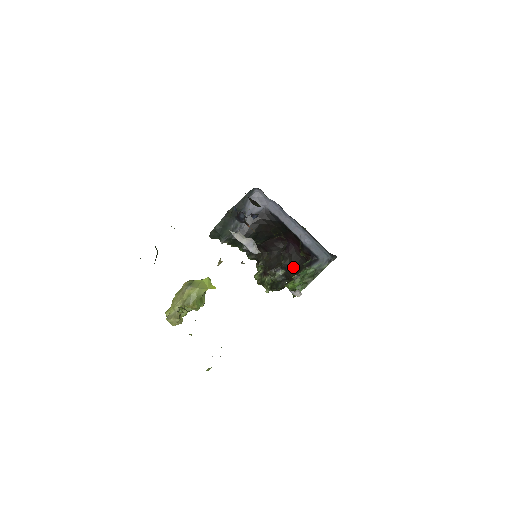
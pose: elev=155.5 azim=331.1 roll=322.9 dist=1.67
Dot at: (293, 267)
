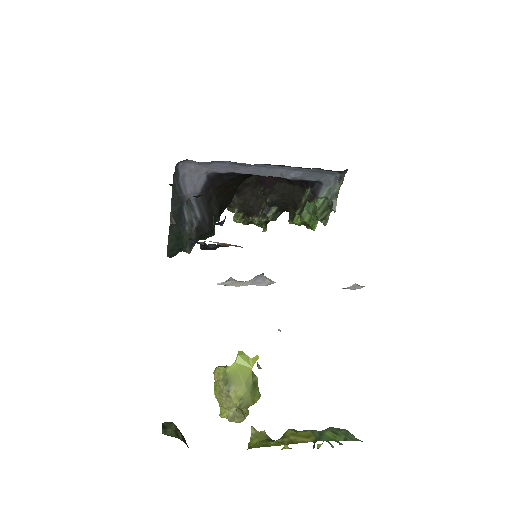
Dot at: (285, 199)
